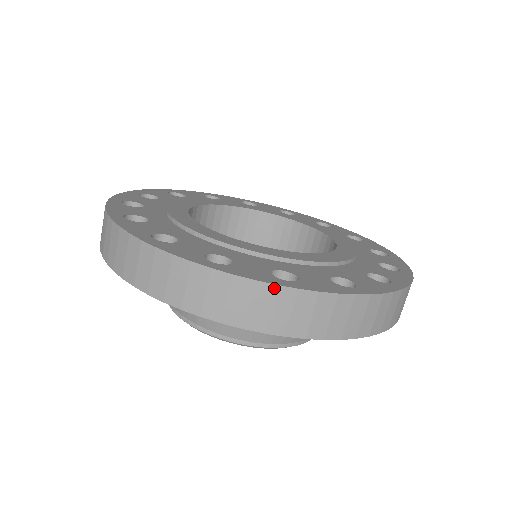
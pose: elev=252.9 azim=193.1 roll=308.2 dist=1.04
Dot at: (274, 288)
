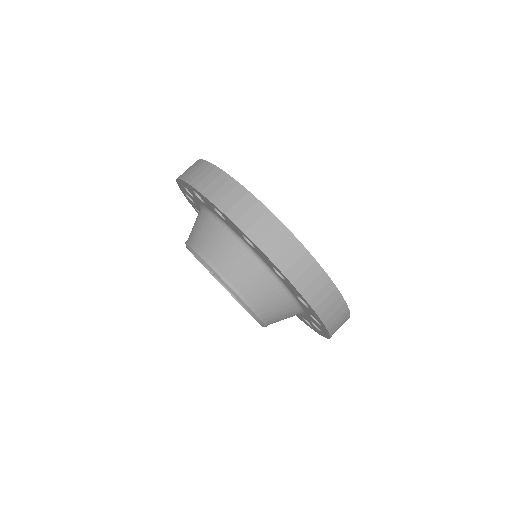
Dot at: (229, 178)
